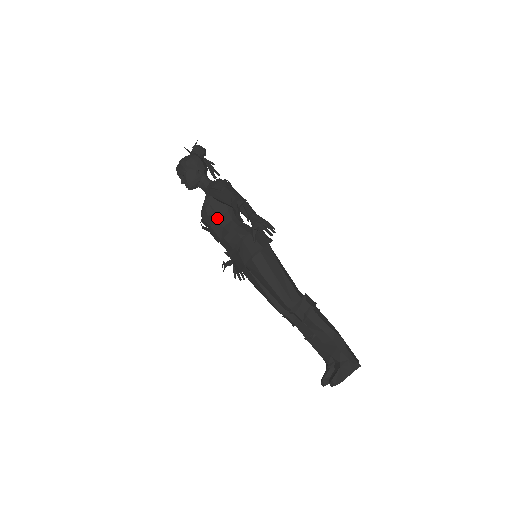
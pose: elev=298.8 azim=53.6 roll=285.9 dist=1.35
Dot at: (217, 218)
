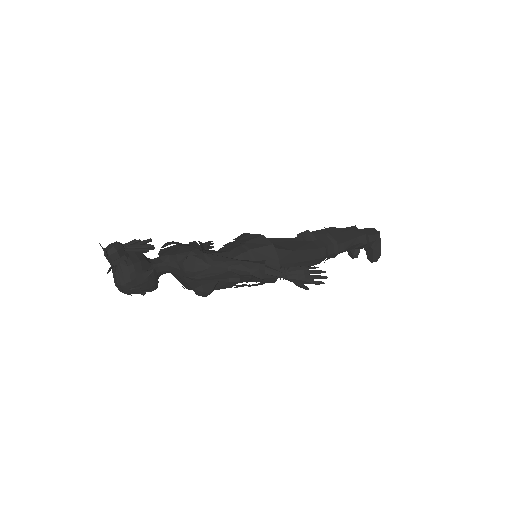
Dot at: (217, 283)
